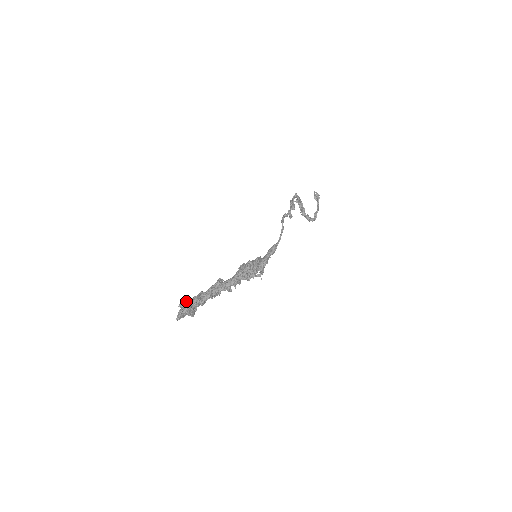
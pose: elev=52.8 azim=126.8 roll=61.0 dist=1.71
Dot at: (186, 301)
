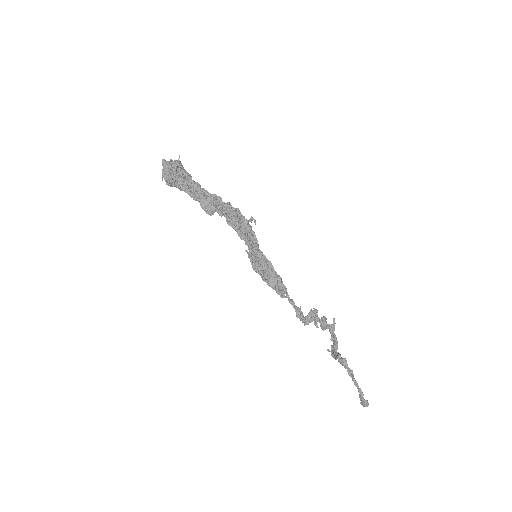
Dot at: occluded
